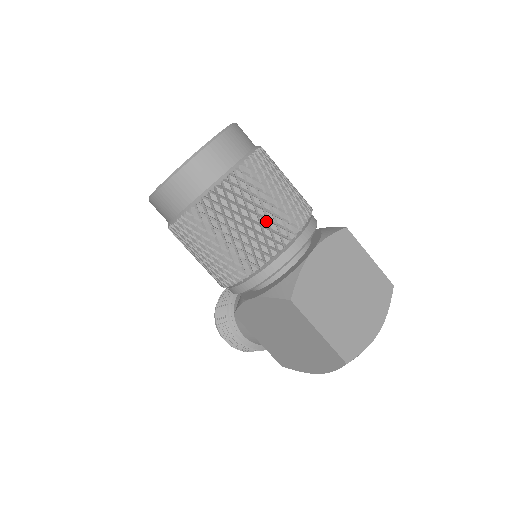
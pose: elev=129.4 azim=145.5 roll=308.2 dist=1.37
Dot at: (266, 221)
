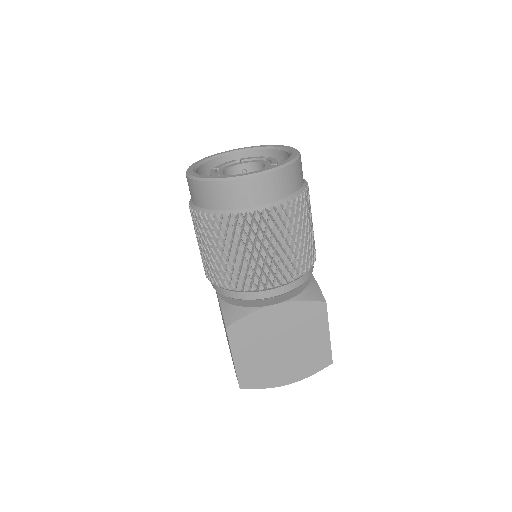
Dot at: (247, 265)
